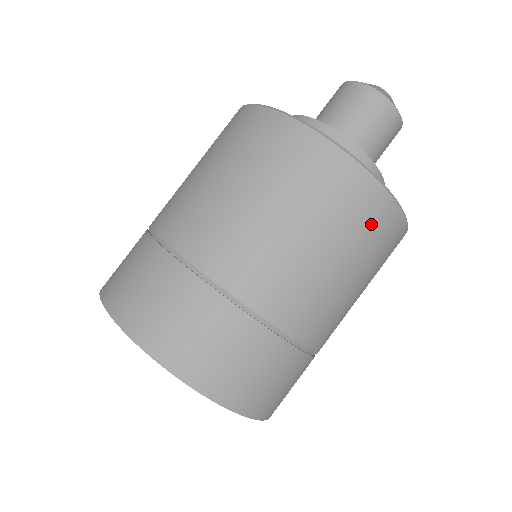
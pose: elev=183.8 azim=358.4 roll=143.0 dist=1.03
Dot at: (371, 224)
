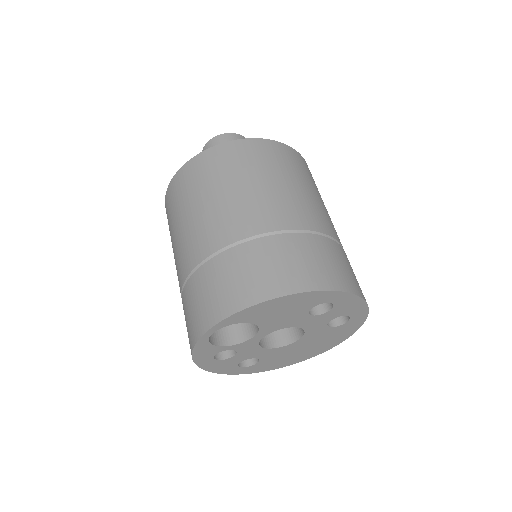
Dot at: occluded
